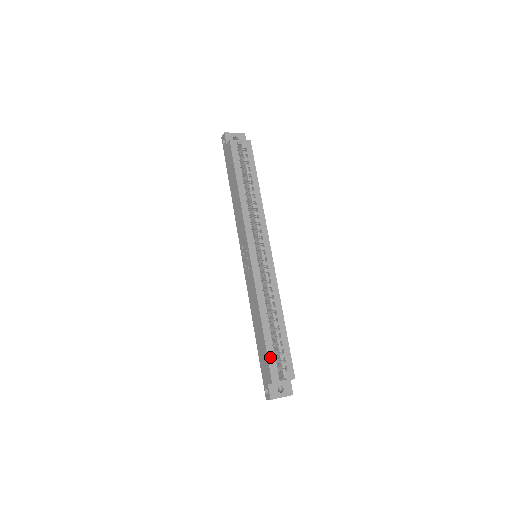
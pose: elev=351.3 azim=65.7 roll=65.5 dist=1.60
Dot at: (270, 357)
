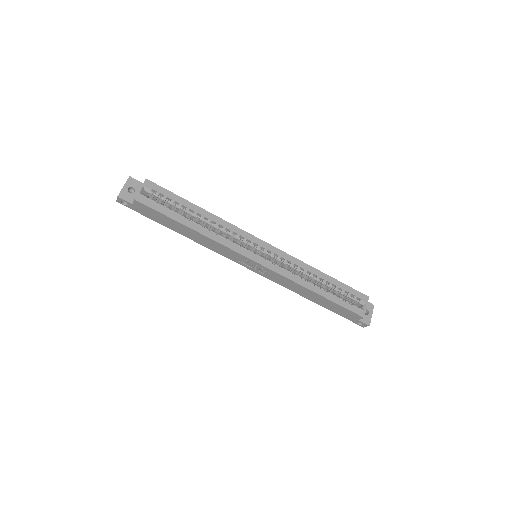
Dot at: (345, 306)
